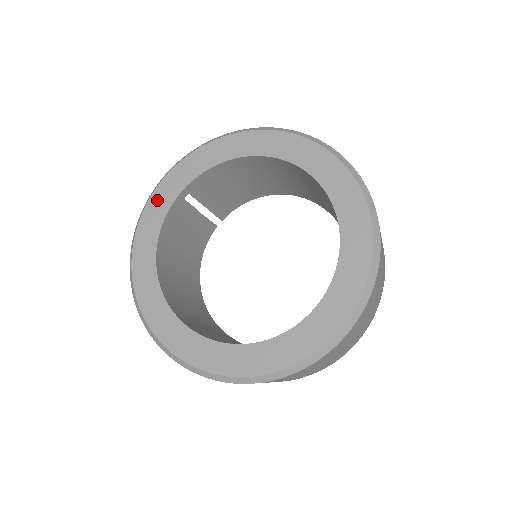
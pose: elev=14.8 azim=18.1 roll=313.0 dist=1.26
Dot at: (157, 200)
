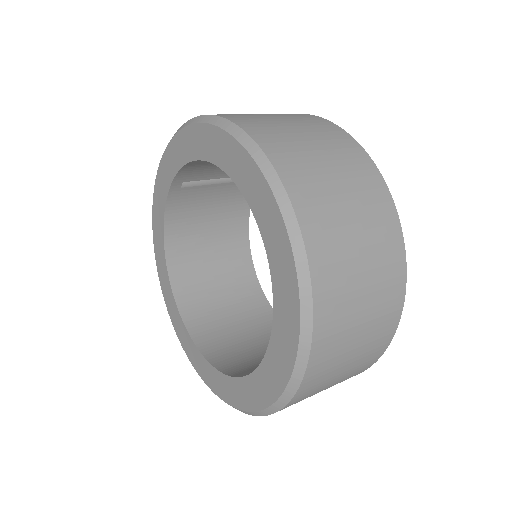
Dot at: (159, 187)
